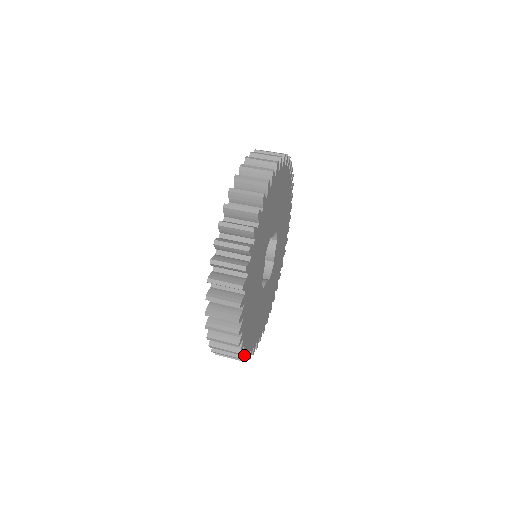
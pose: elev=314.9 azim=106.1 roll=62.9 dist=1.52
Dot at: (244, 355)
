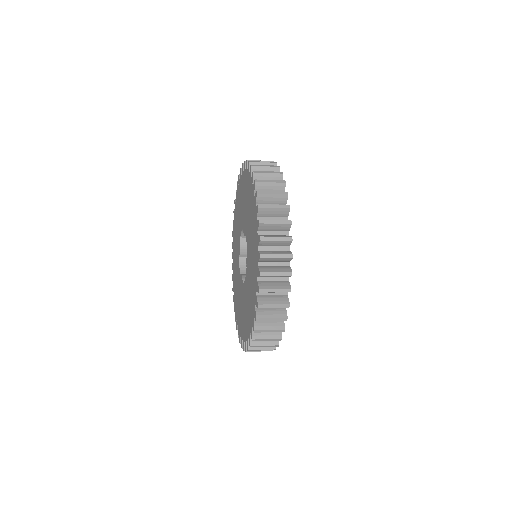
Dot at: occluded
